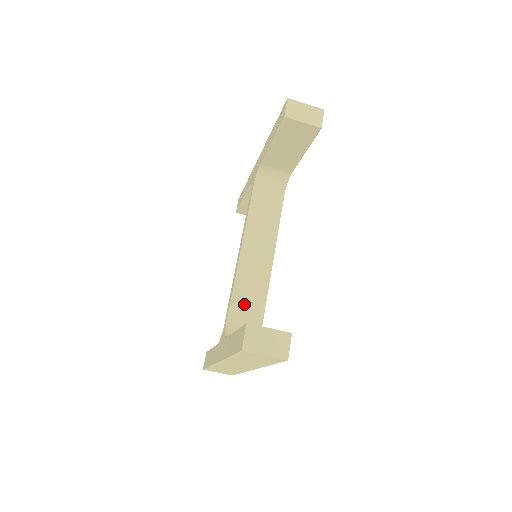
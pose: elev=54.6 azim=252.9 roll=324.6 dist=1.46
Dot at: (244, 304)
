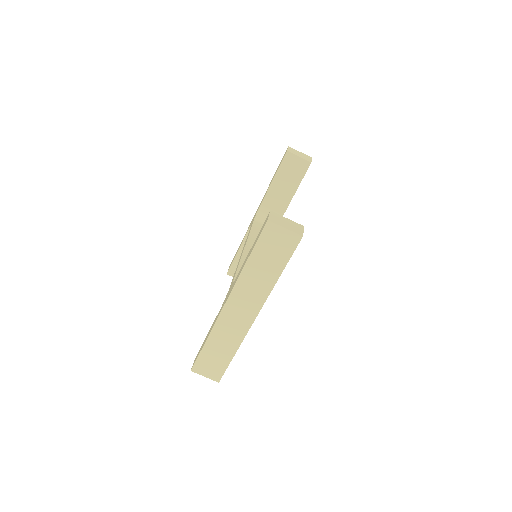
Dot at: occluded
